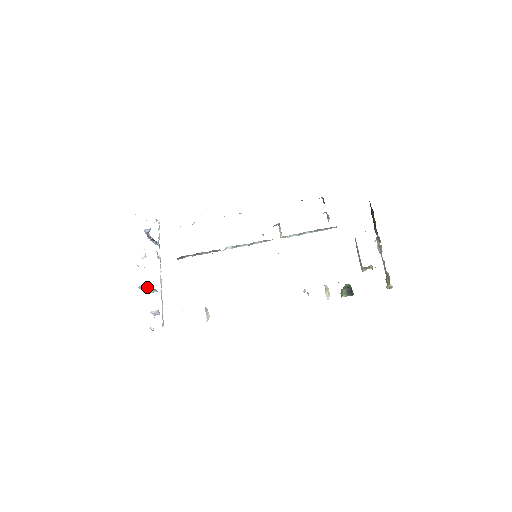
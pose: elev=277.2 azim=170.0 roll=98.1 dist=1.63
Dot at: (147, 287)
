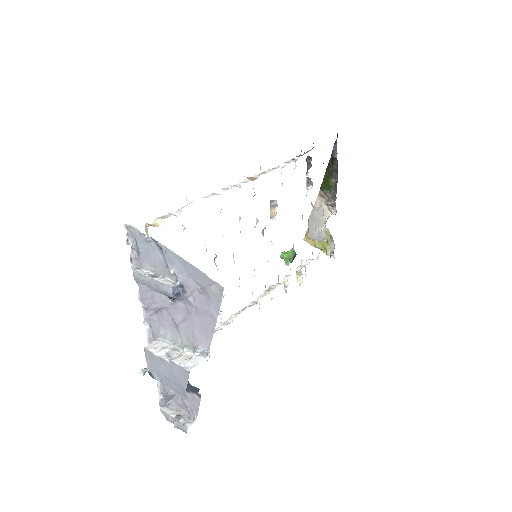
Dot at: occluded
